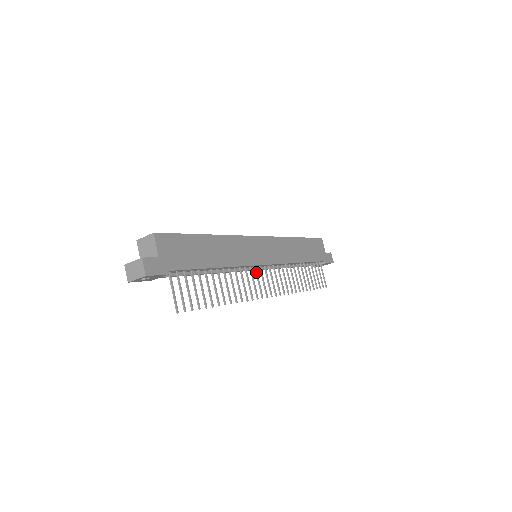
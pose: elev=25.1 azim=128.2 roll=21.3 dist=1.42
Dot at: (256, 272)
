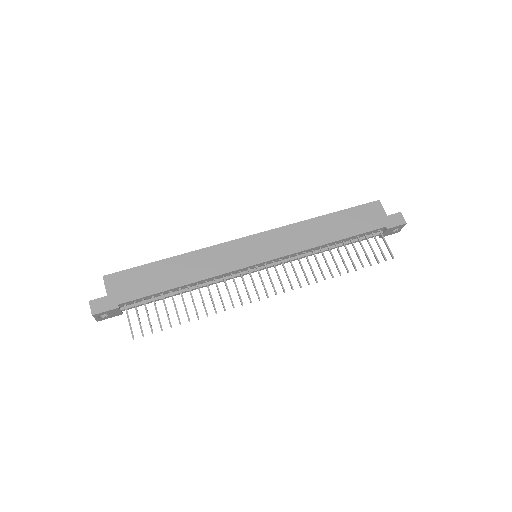
Dot at: (249, 274)
